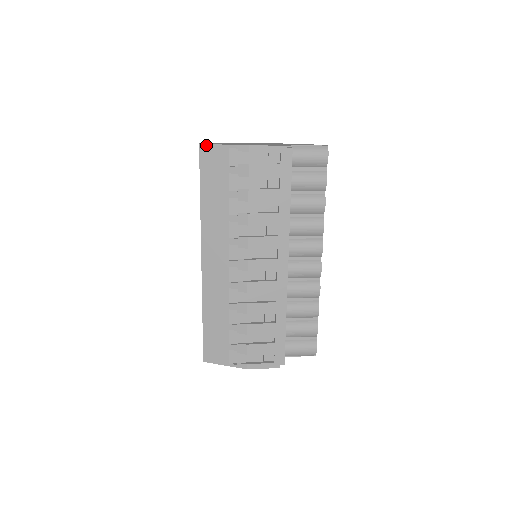
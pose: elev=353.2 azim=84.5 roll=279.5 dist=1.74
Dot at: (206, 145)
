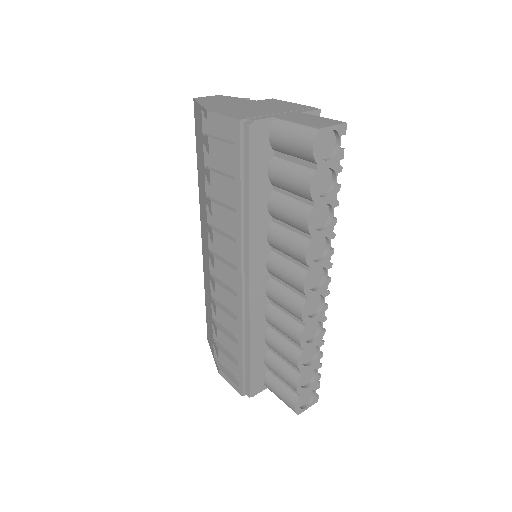
Dot at: (195, 101)
